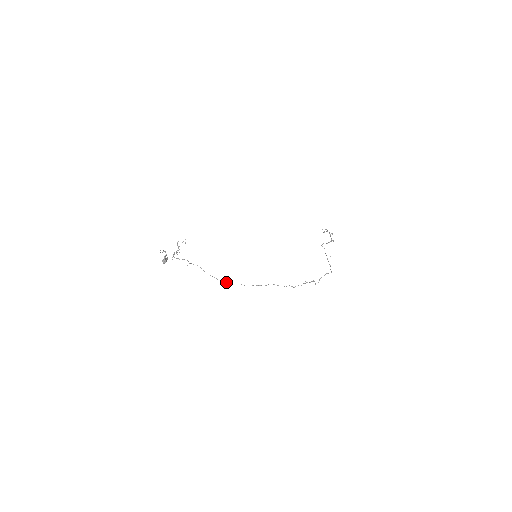
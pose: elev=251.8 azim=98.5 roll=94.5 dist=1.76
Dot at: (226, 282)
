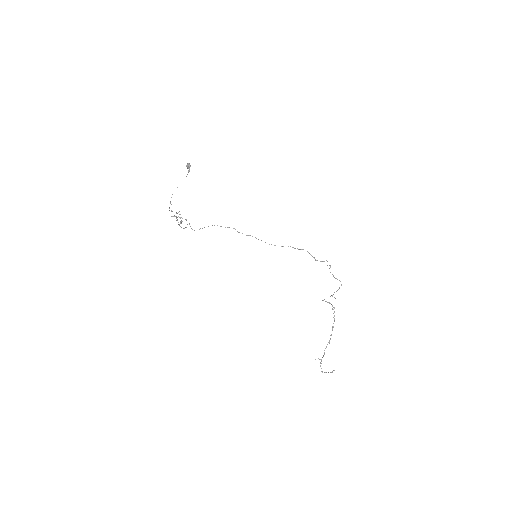
Dot at: occluded
